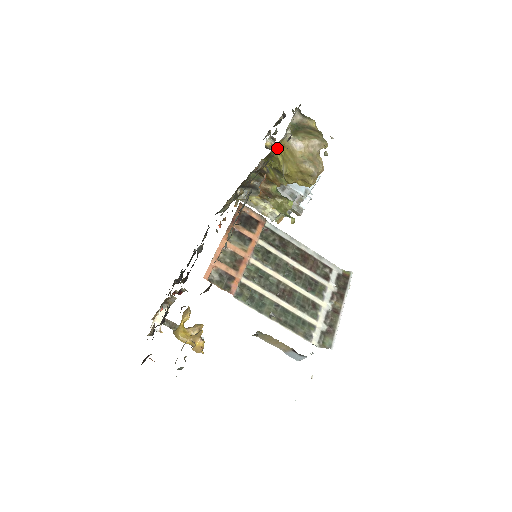
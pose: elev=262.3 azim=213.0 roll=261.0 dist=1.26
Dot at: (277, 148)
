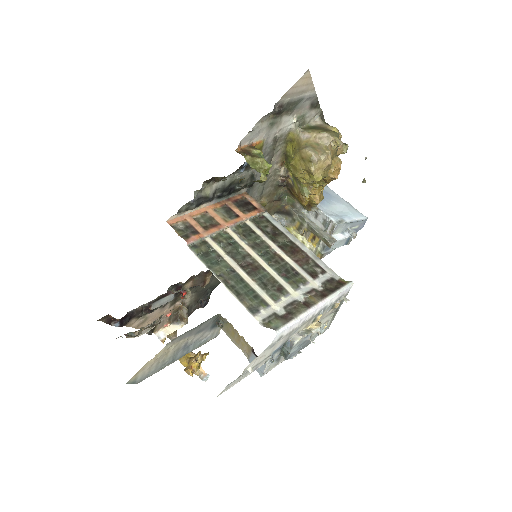
Dot at: (290, 144)
